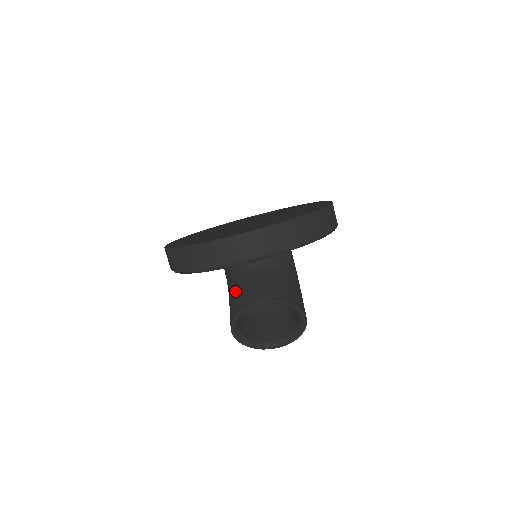
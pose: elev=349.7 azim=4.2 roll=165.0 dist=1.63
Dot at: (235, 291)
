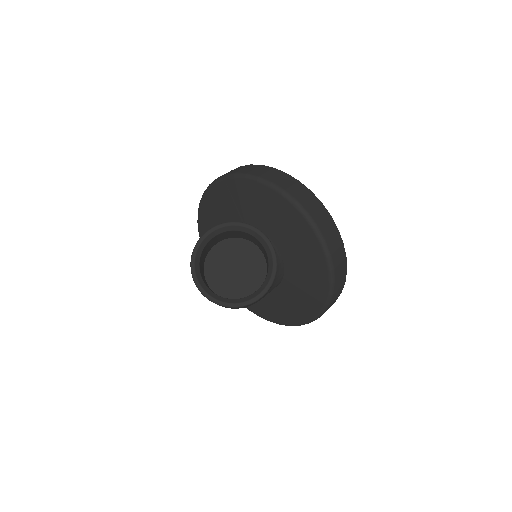
Dot at: occluded
